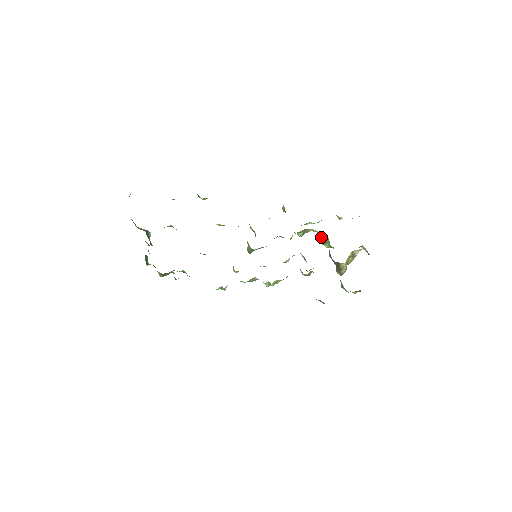
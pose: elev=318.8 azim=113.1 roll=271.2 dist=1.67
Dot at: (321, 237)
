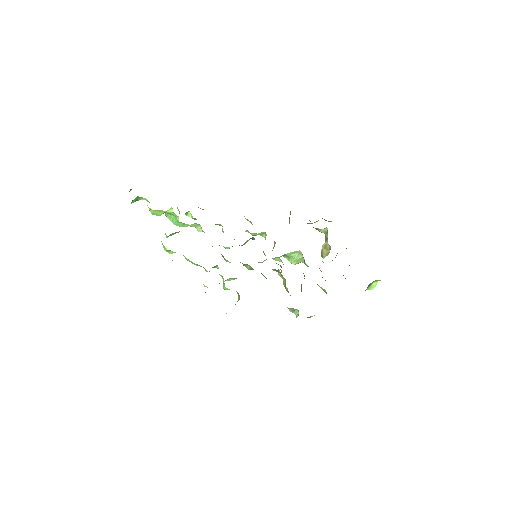
Dot at: occluded
